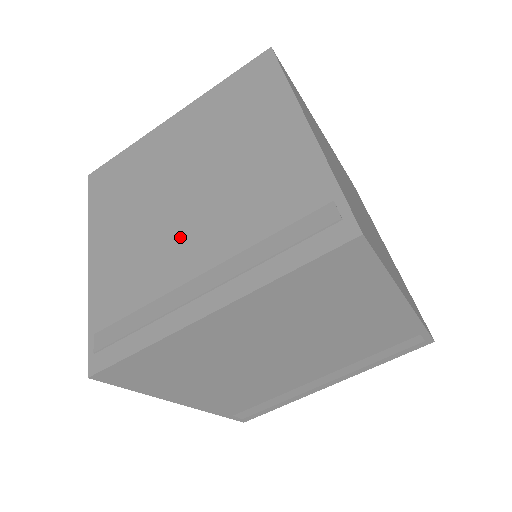
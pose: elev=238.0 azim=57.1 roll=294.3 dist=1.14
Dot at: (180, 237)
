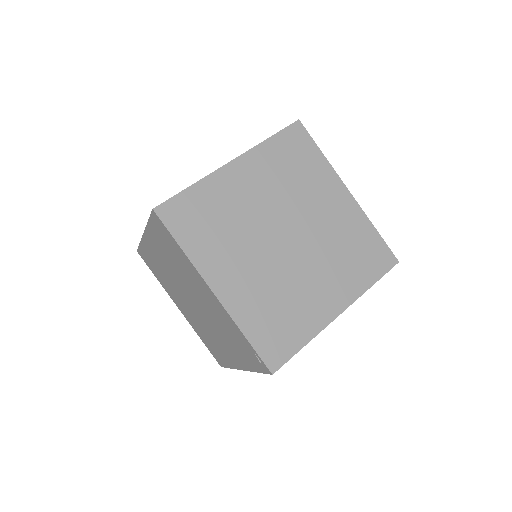
Dot at: (206, 325)
